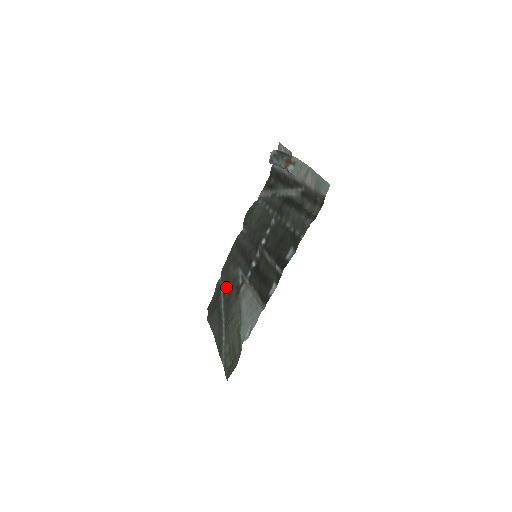
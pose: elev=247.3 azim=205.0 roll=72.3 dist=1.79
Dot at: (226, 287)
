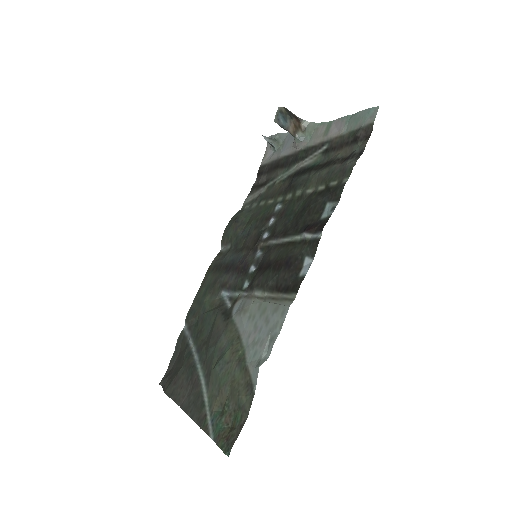
Dot at: (200, 328)
